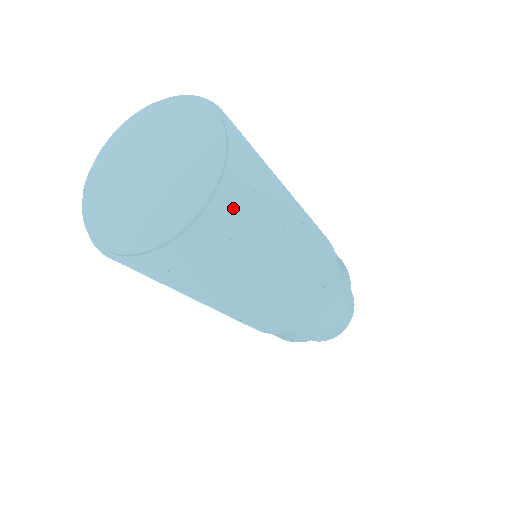
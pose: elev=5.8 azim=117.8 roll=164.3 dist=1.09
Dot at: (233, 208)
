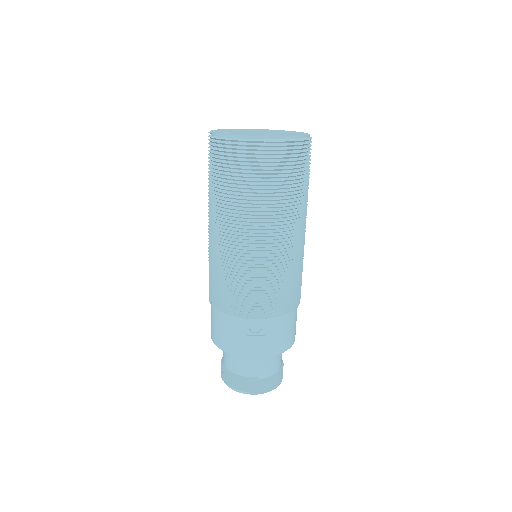
Dot at: (309, 153)
